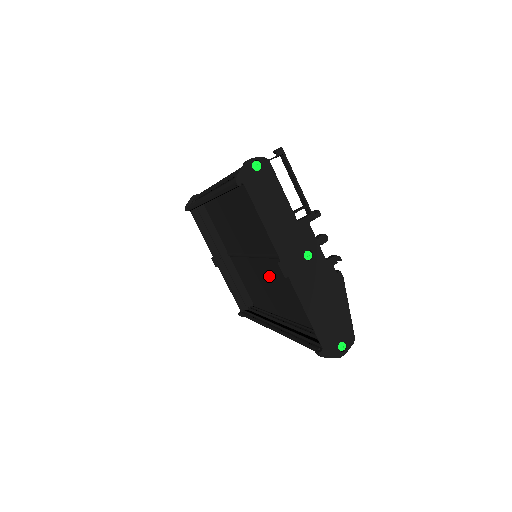
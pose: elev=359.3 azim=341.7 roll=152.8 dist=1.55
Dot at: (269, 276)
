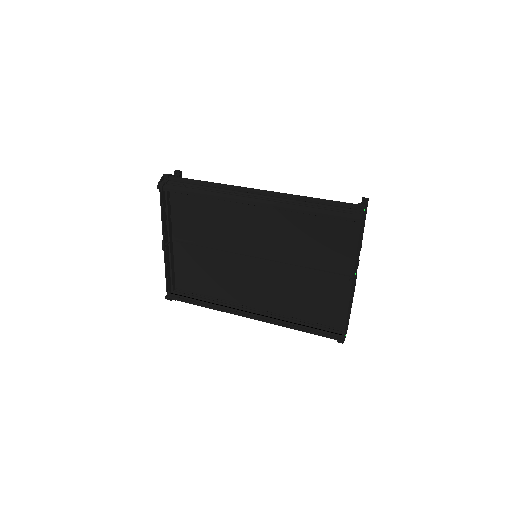
Dot at: (262, 274)
